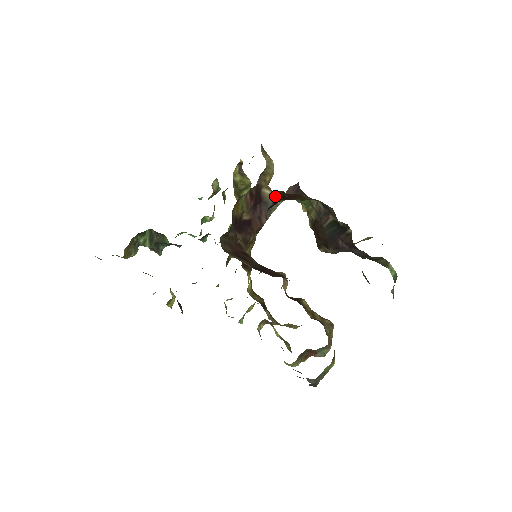
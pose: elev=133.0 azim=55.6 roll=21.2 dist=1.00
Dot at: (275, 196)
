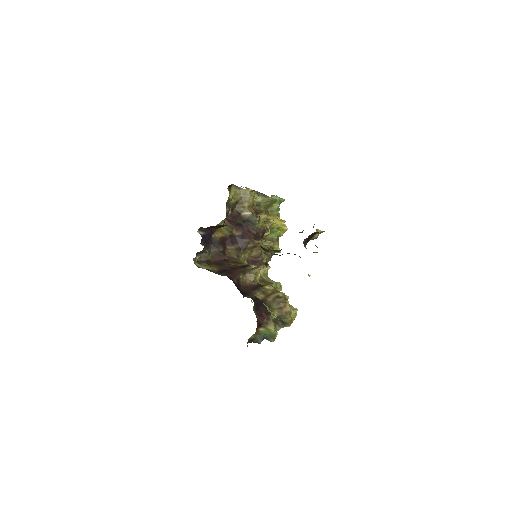
Dot at: (202, 230)
